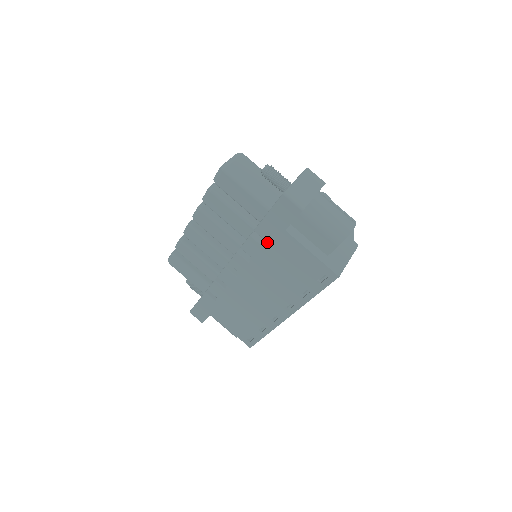
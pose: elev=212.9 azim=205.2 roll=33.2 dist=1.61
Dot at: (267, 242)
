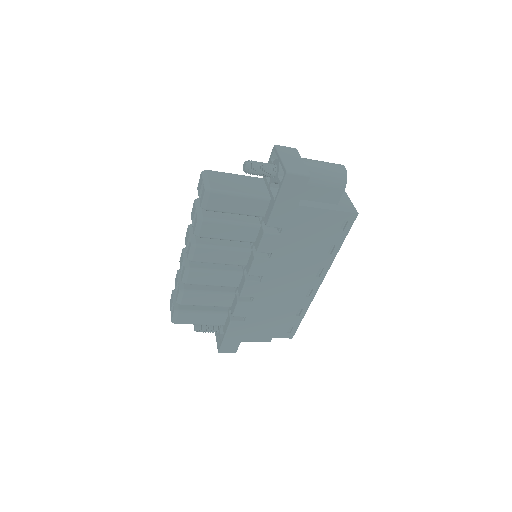
Dot at: (283, 228)
